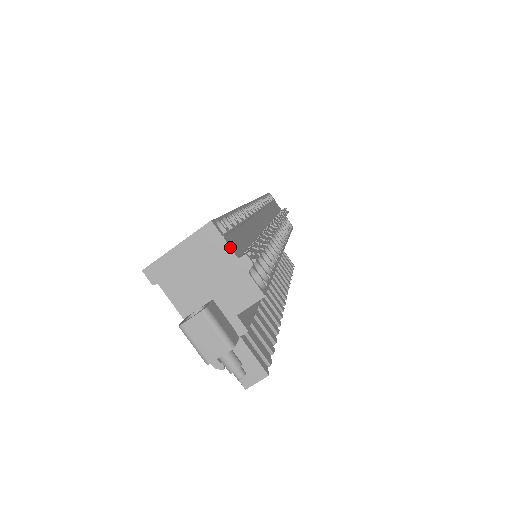
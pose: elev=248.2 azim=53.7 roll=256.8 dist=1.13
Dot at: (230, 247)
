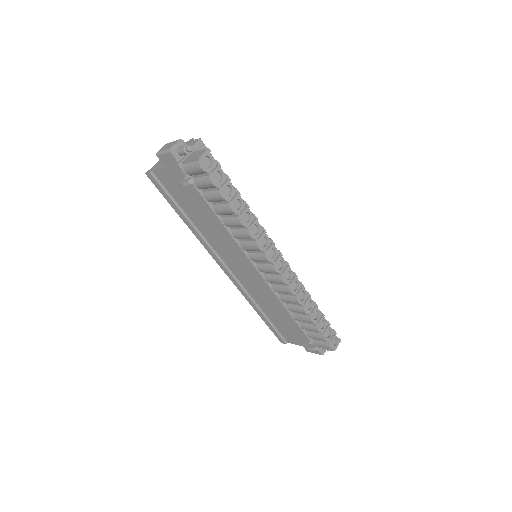
Dot at: occluded
